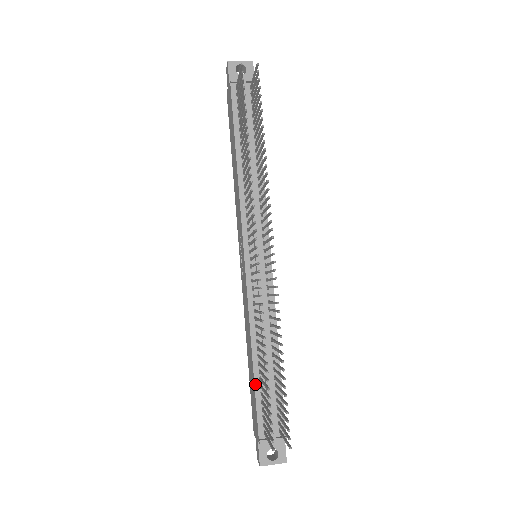
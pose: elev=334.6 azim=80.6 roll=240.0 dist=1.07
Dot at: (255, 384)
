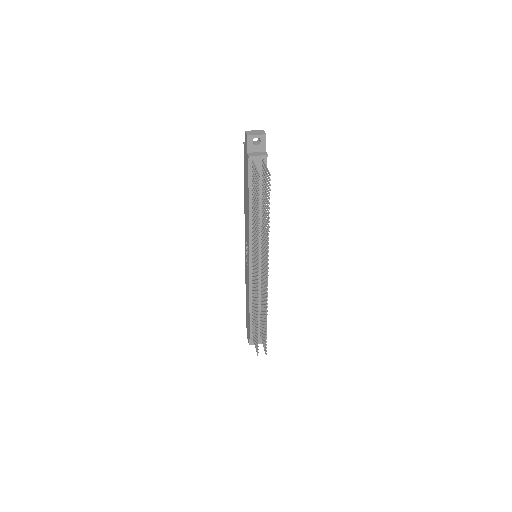
Dot at: (250, 317)
